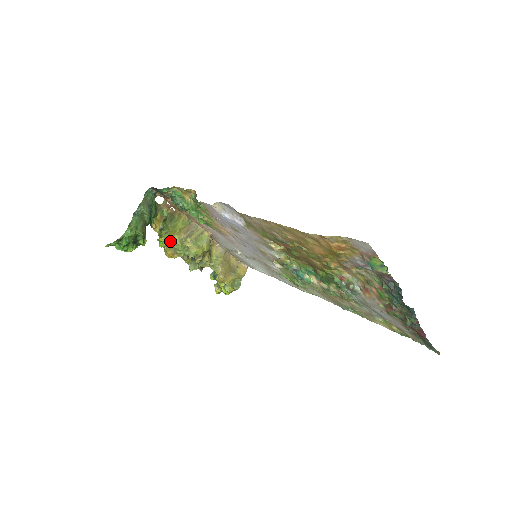
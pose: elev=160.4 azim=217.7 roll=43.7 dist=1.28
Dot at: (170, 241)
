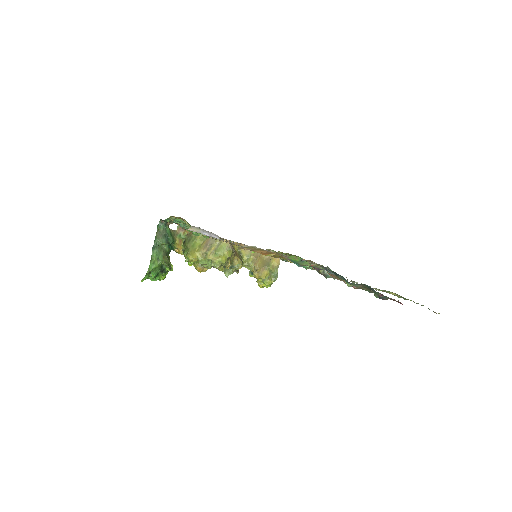
Dot at: (192, 260)
